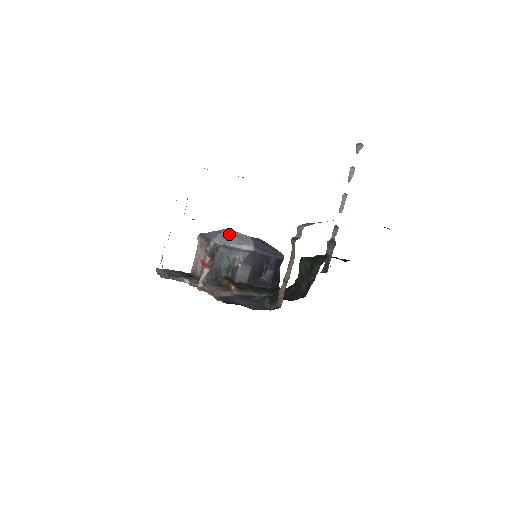
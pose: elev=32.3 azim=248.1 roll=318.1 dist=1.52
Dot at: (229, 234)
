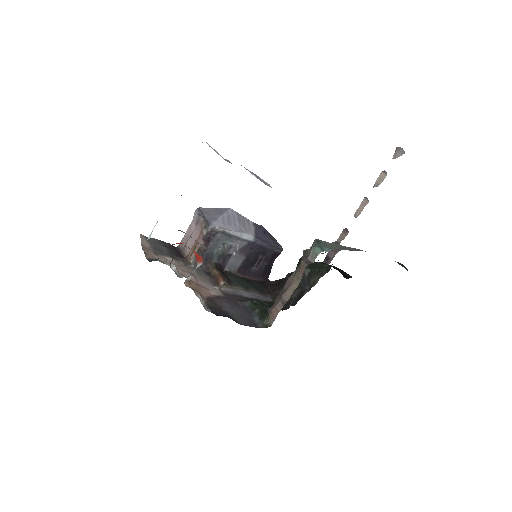
Dot at: (231, 216)
